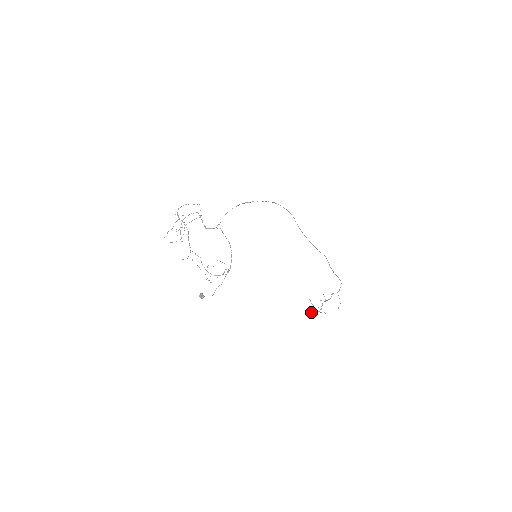
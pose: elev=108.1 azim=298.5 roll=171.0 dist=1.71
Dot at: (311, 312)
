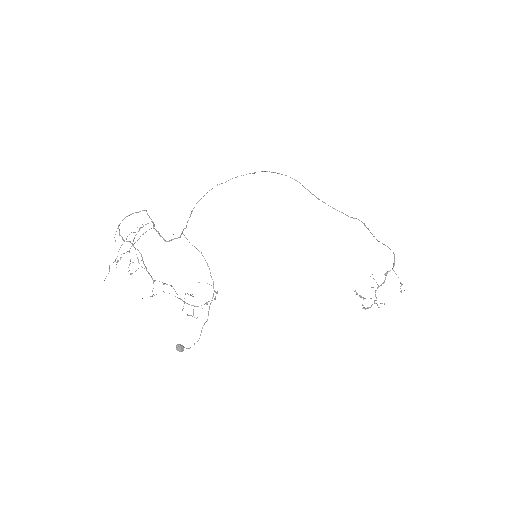
Dot at: occluded
